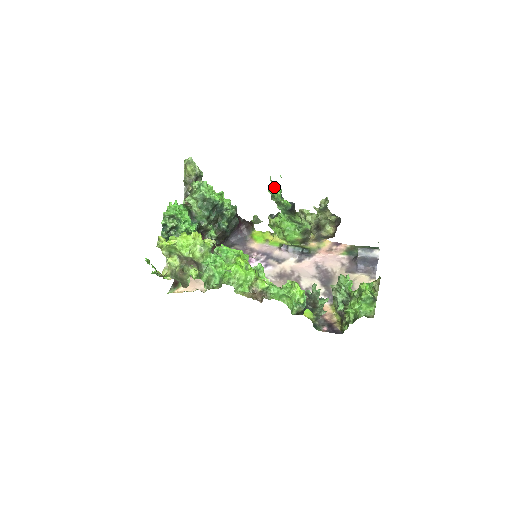
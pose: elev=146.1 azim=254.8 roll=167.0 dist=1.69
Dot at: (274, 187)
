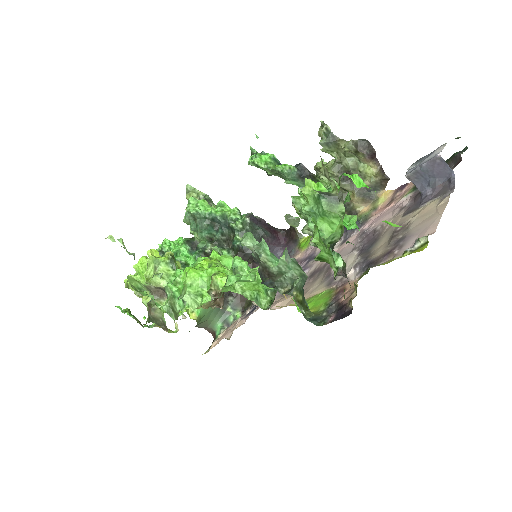
Dot at: (255, 155)
